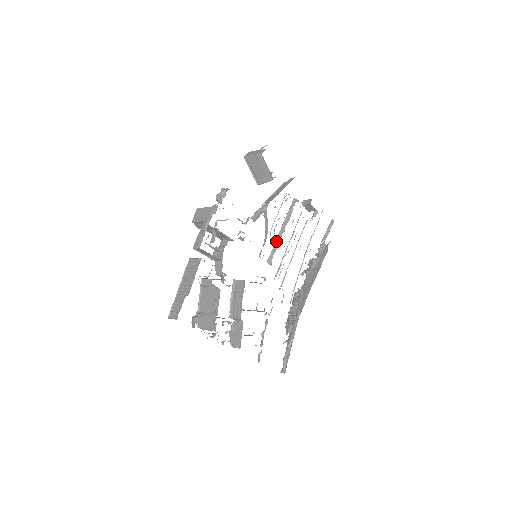
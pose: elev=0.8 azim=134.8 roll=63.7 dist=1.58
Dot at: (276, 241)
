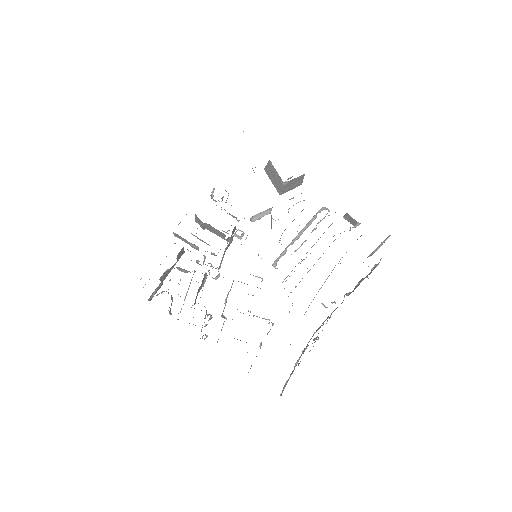
Dot at: (288, 245)
